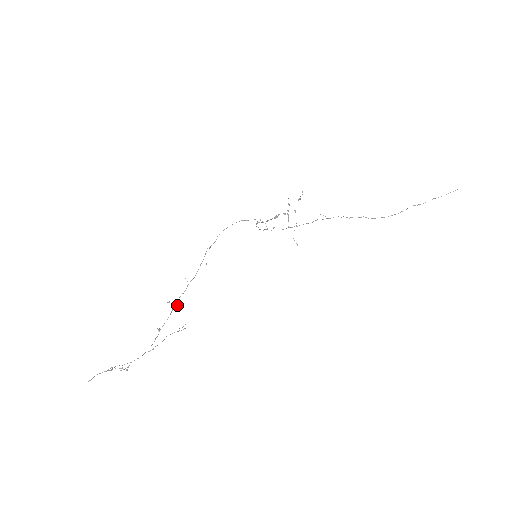
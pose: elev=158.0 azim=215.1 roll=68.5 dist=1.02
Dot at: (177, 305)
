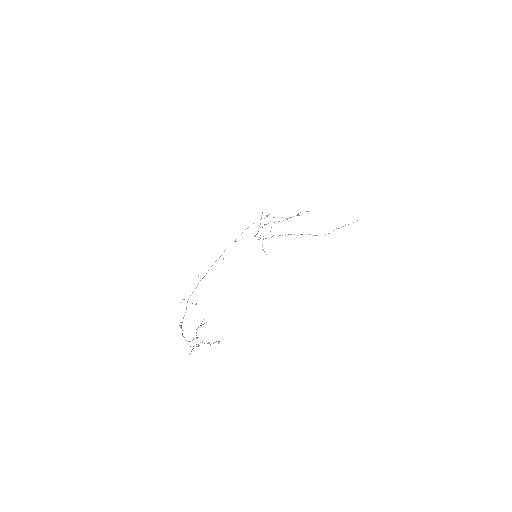
Dot at: occluded
